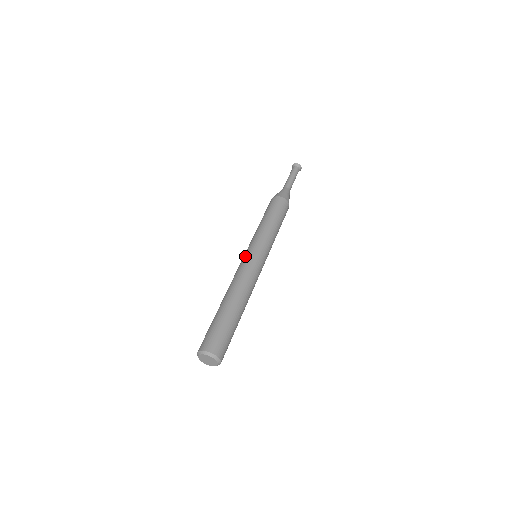
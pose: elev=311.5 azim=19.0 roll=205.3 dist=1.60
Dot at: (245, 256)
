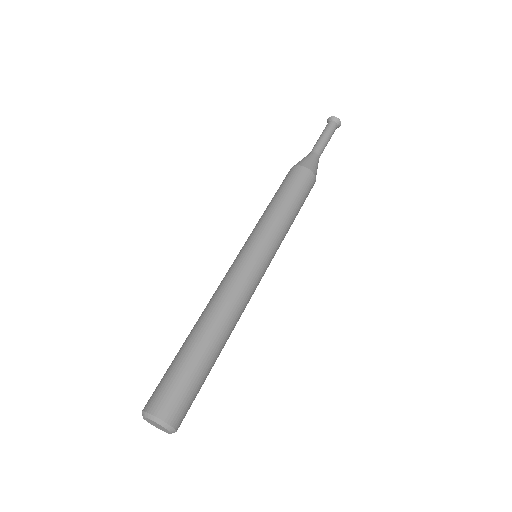
Dot at: (236, 257)
